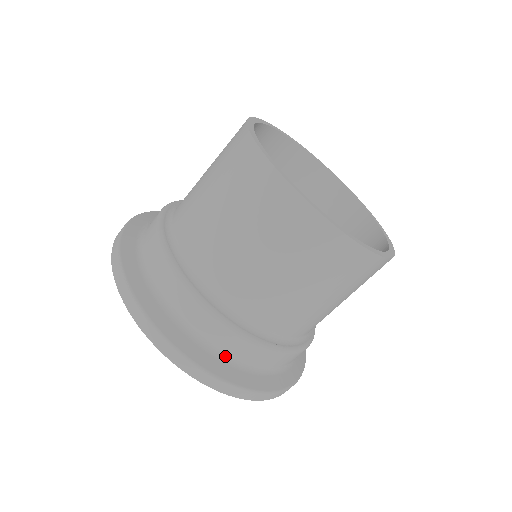
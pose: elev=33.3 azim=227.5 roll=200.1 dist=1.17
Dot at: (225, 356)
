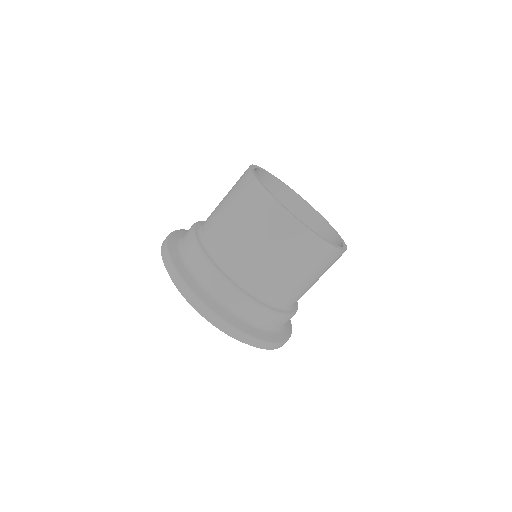
Dot at: (242, 317)
